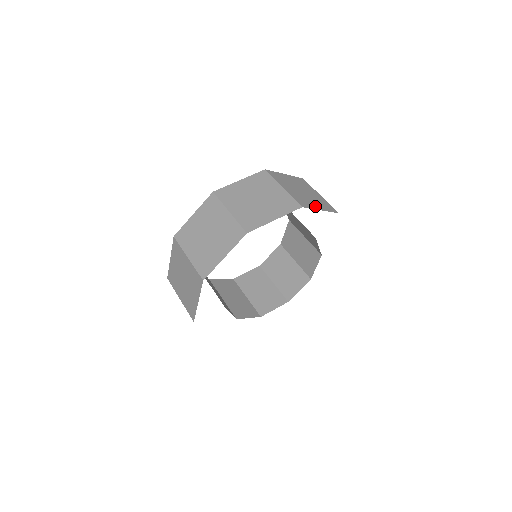
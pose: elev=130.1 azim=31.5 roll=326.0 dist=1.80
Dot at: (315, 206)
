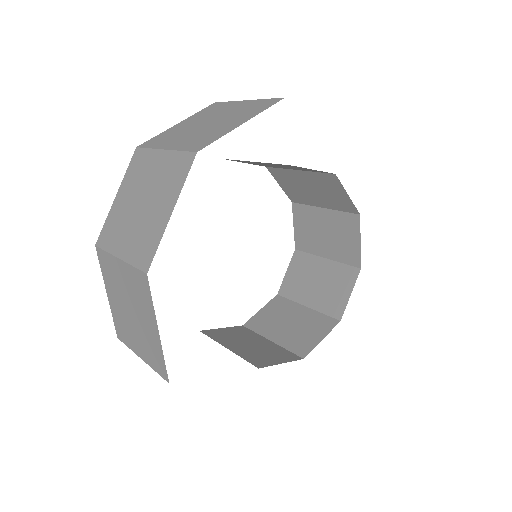
Dot at: occluded
